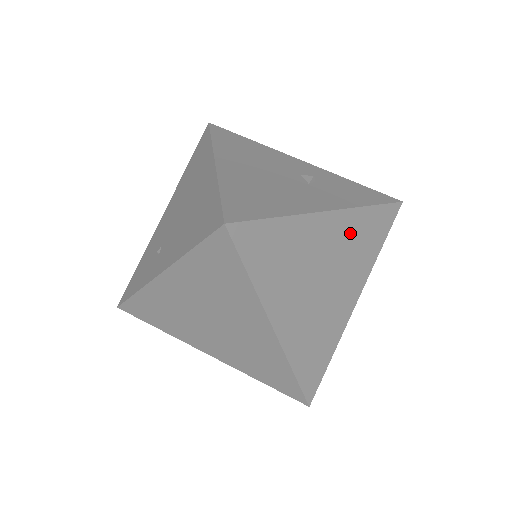
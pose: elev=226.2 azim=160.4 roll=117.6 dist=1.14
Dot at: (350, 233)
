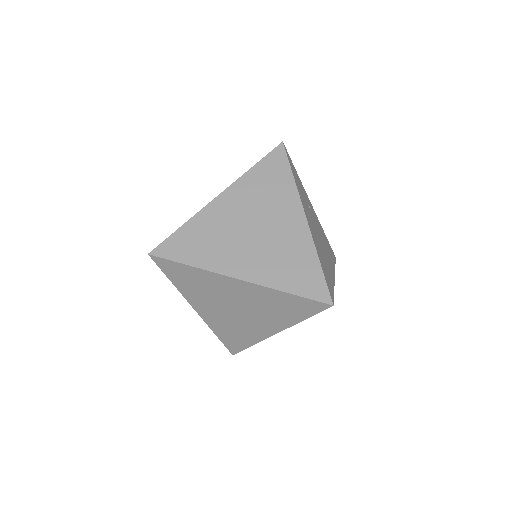
Dot at: (250, 192)
